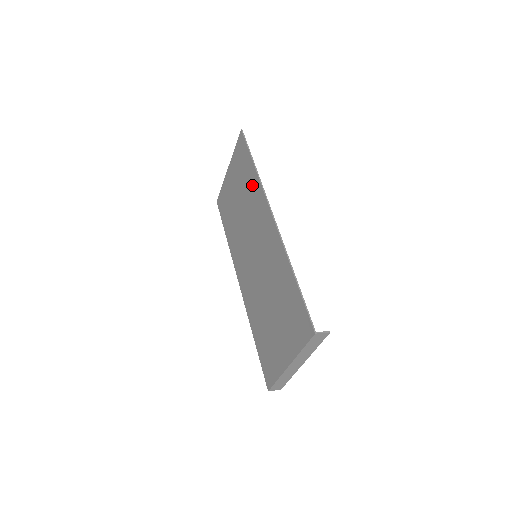
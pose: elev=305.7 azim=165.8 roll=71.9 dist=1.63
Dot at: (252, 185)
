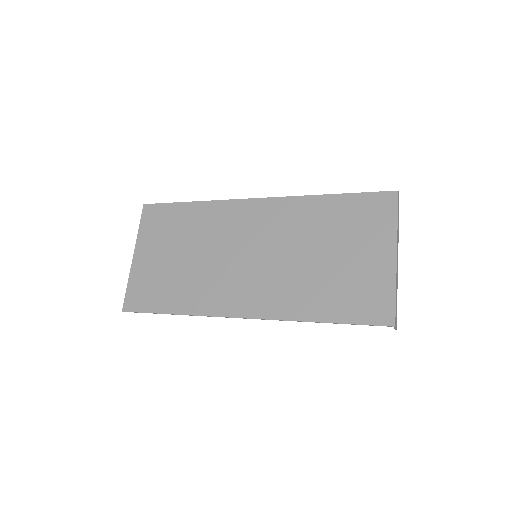
Dot at: (202, 216)
